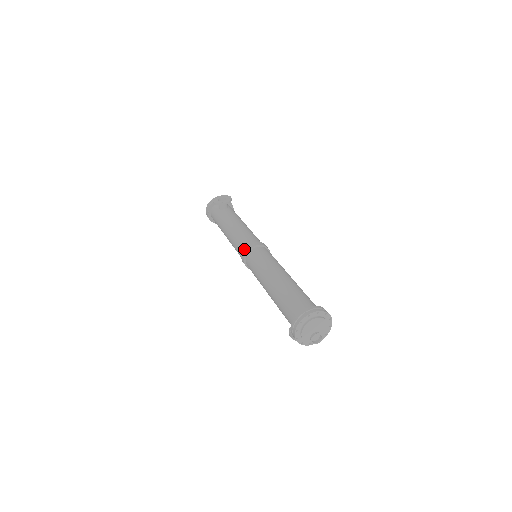
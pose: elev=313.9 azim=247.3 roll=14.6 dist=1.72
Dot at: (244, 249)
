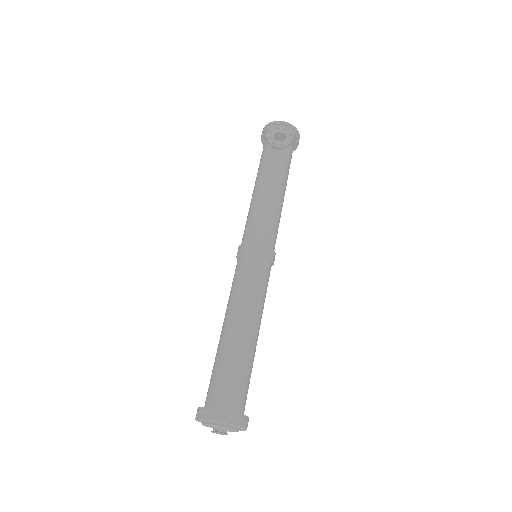
Dot at: (243, 244)
